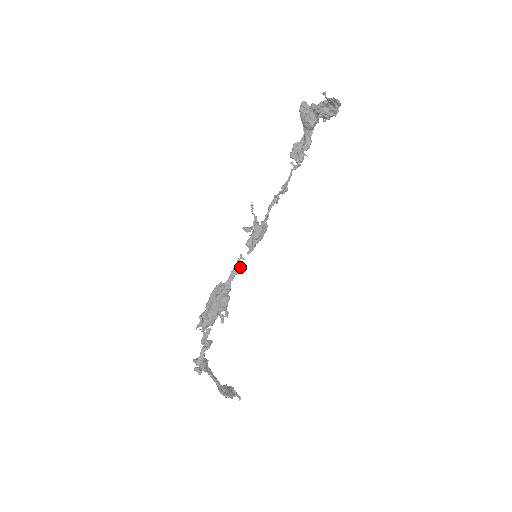
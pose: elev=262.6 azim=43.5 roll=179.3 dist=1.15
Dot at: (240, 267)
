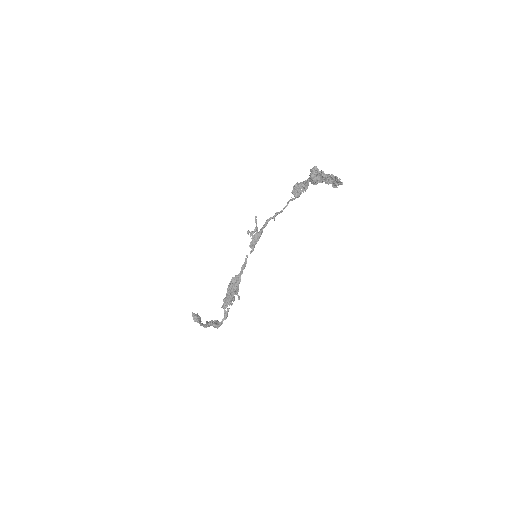
Dot at: occluded
